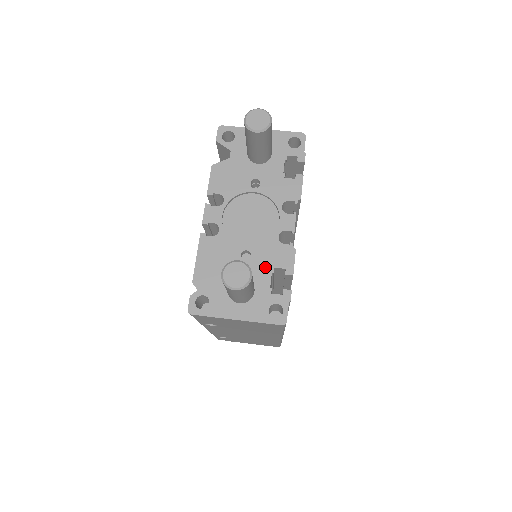
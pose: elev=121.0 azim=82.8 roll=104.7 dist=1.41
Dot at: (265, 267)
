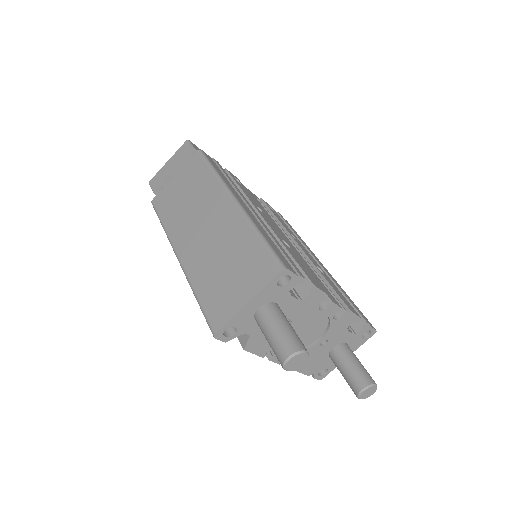
Dot at: (341, 334)
